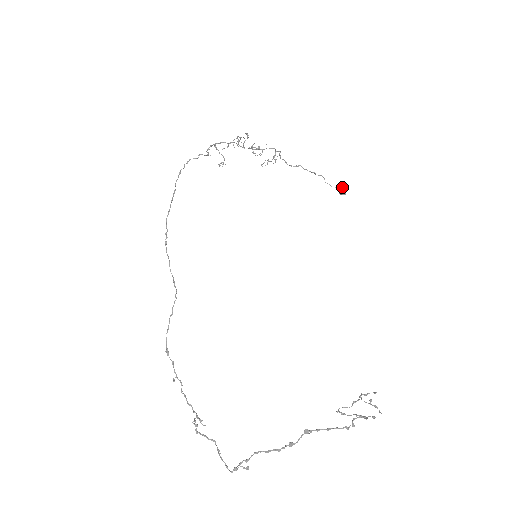
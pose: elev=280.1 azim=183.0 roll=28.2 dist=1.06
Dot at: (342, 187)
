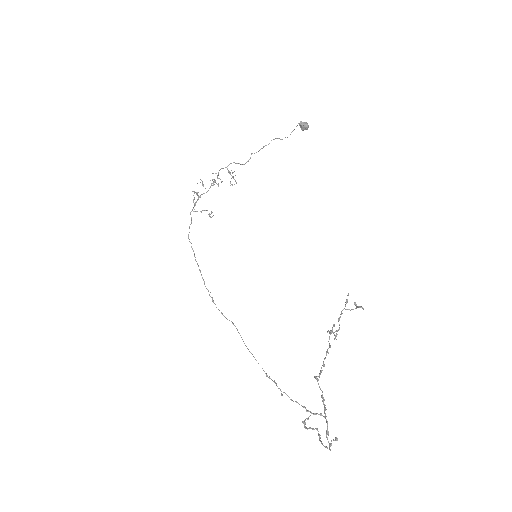
Dot at: occluded
